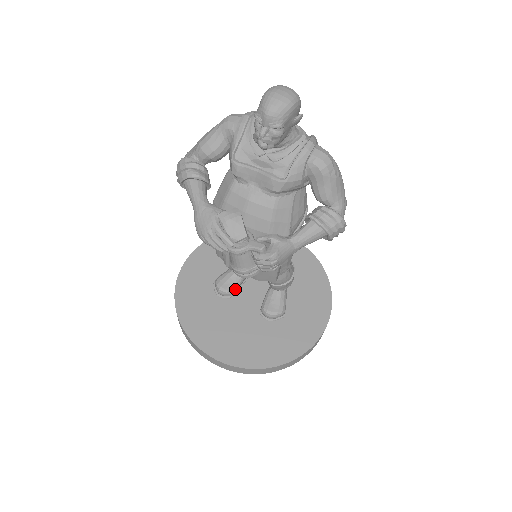
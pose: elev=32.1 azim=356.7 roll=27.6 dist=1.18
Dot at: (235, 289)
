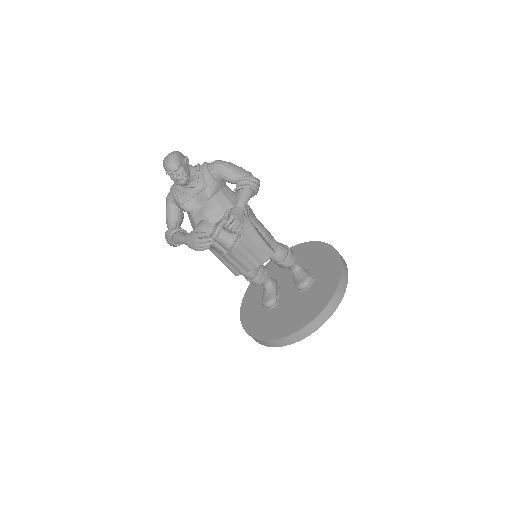
Dot at: (275, 296)
